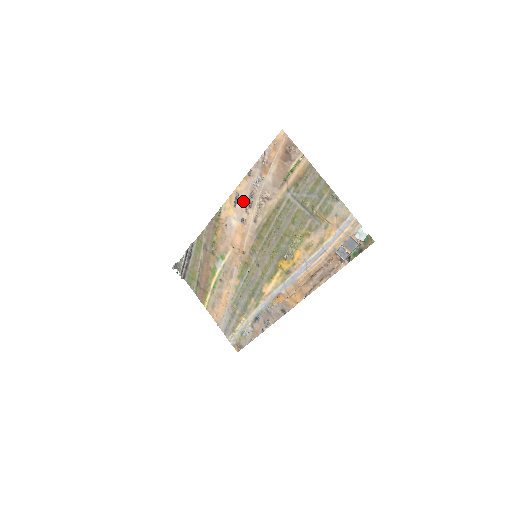
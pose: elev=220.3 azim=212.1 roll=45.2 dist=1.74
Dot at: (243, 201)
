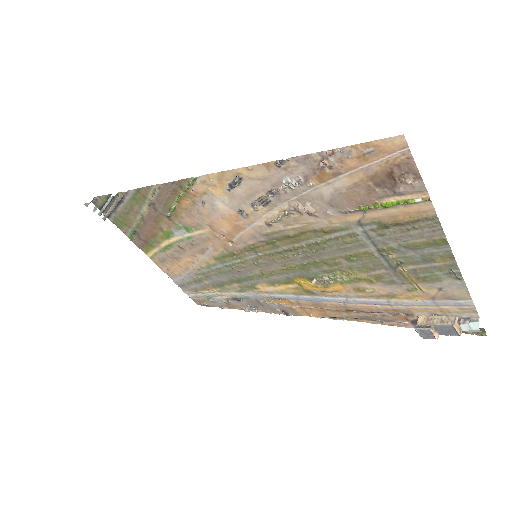
Dot at: (250, 191)
